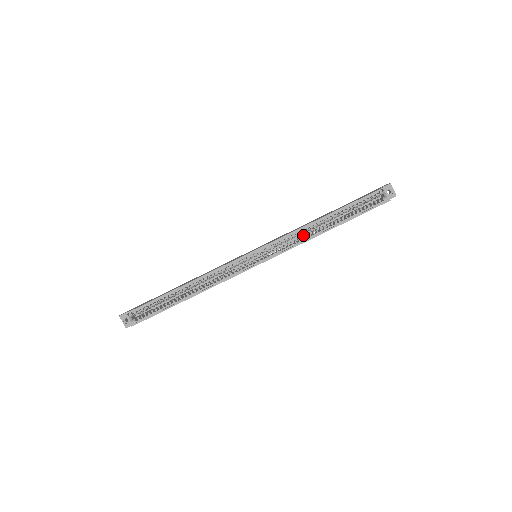
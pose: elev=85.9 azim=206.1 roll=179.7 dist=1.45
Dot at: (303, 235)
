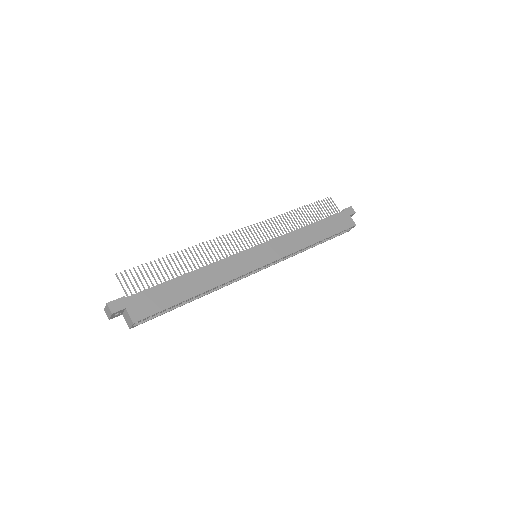
Dot at: occluded
